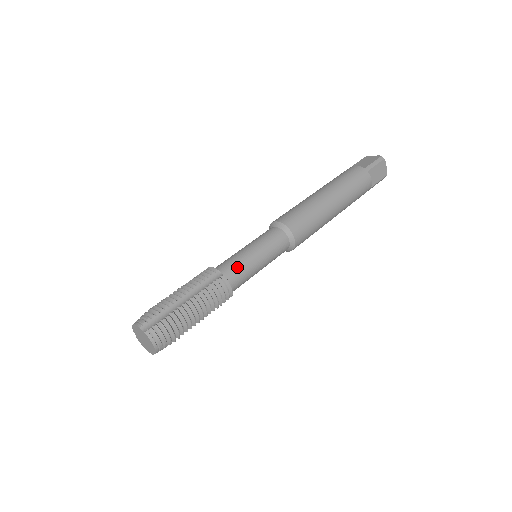
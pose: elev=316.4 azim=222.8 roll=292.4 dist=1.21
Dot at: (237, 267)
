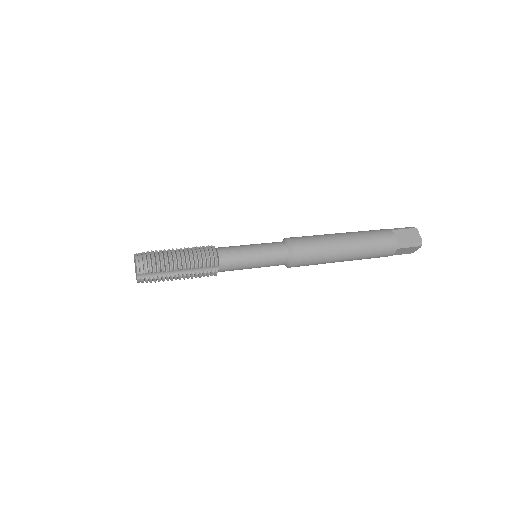
Dot at: (229, 247)
